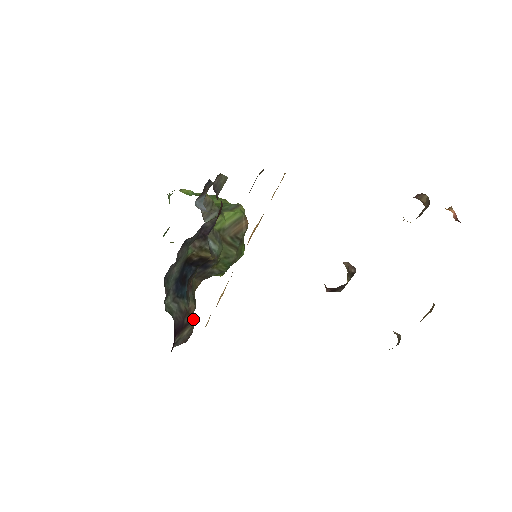
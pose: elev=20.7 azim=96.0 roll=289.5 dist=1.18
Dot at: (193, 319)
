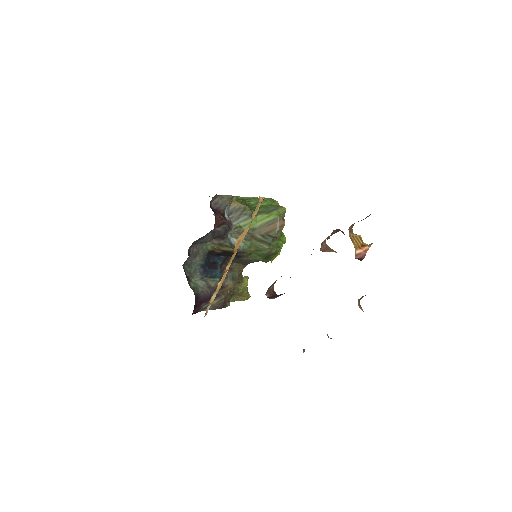
Dot at: (226, 293)
